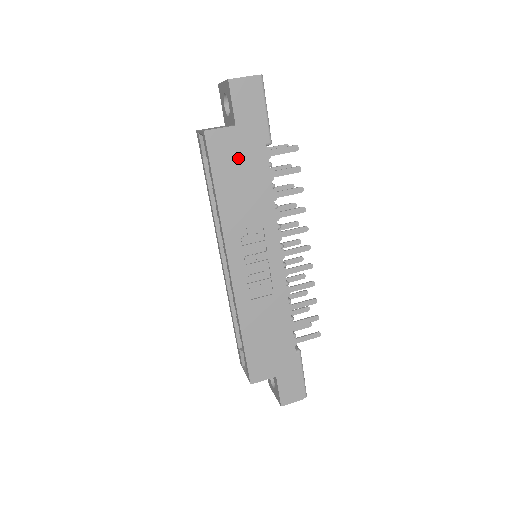
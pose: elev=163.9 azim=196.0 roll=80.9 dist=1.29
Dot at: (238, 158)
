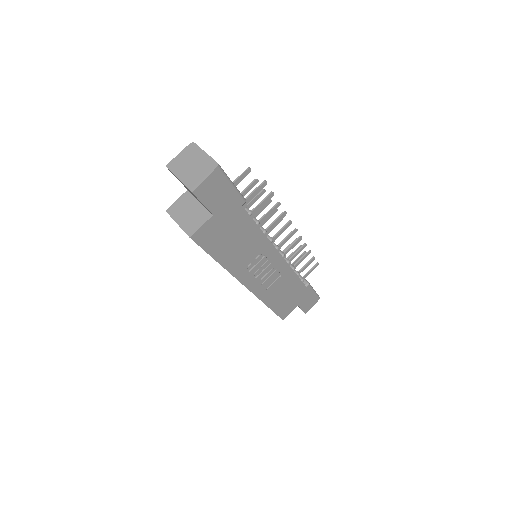
Dot at: (224, 231)
